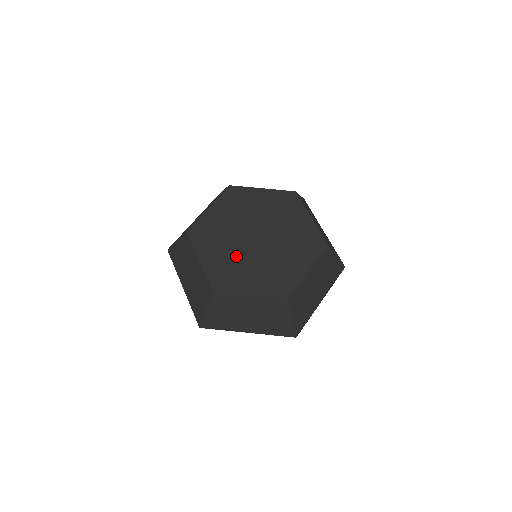
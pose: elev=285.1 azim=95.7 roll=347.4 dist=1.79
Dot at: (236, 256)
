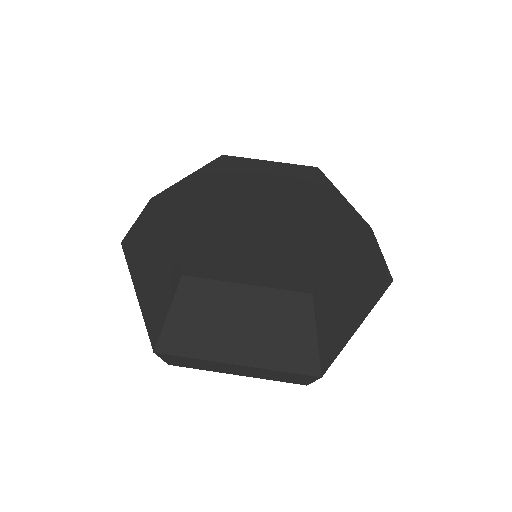
Dot at: (226, 232)
